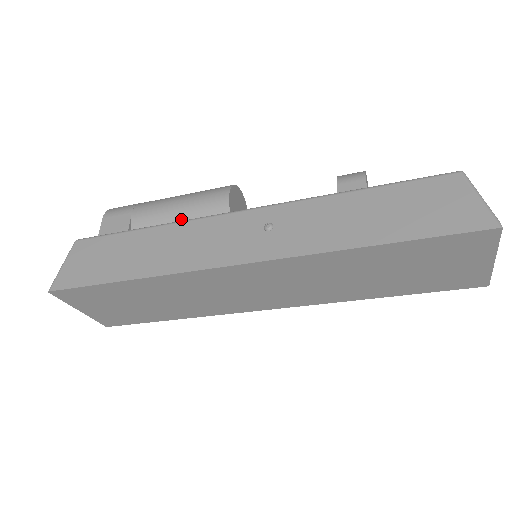
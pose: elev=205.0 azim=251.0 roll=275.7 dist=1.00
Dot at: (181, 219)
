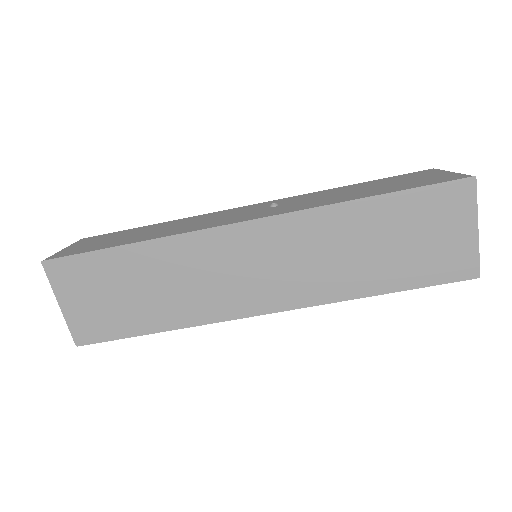
Dot at: occluded
